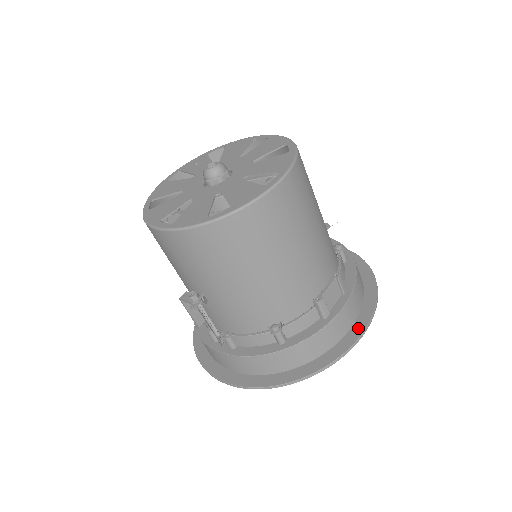
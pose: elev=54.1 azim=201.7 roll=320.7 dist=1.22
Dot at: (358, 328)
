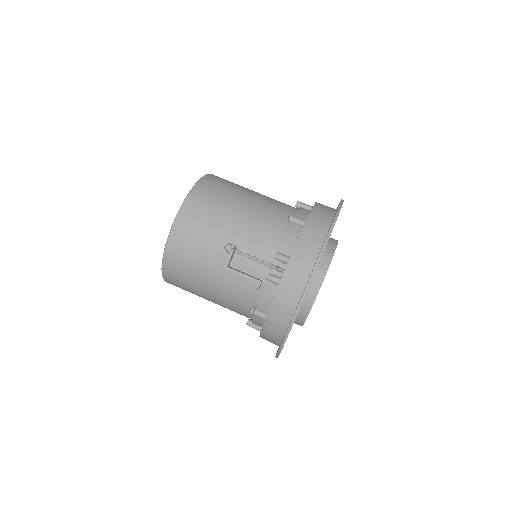
Dot at: (338, 205)
